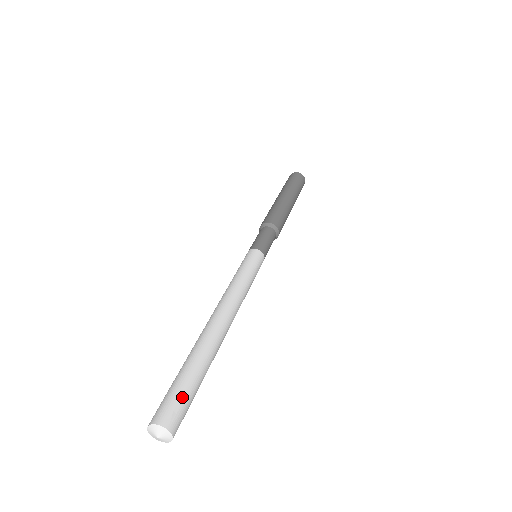
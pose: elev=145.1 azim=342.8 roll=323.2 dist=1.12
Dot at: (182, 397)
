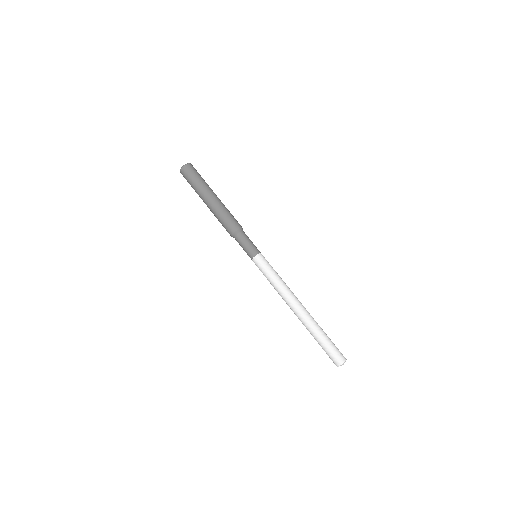
Dot at: (336, 347)
